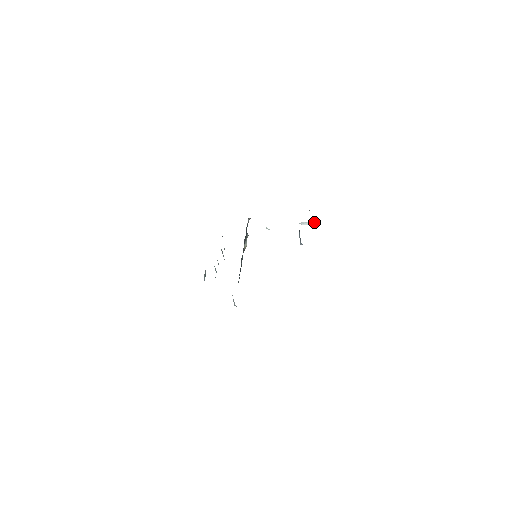
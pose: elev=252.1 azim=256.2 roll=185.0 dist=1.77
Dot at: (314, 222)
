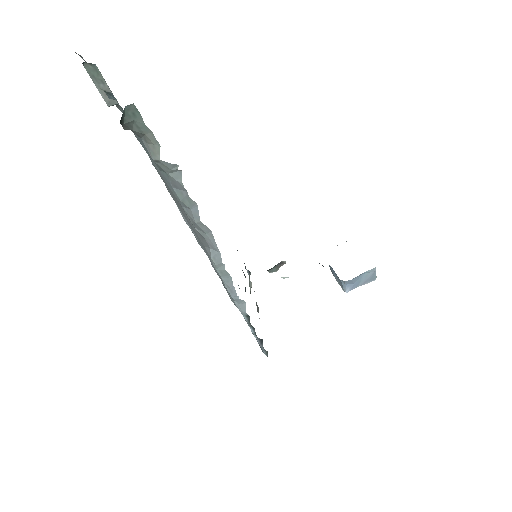
Dot at: occluded
